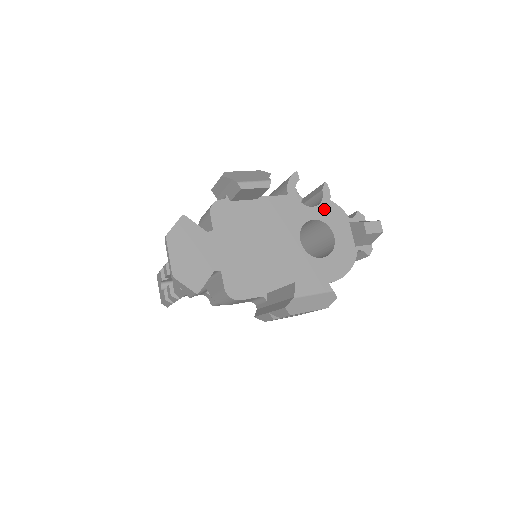
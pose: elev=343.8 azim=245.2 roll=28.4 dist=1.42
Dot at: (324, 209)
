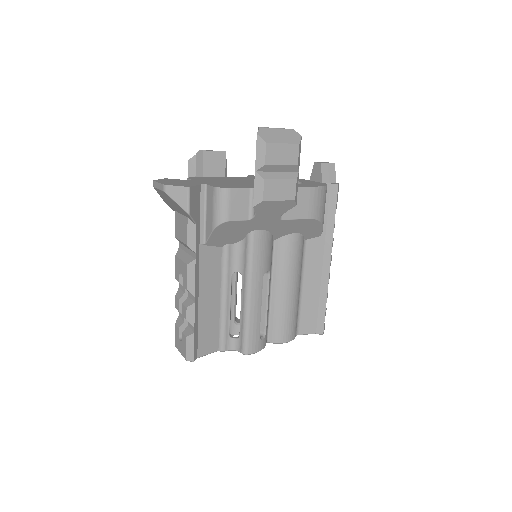
Dot at: occluded
